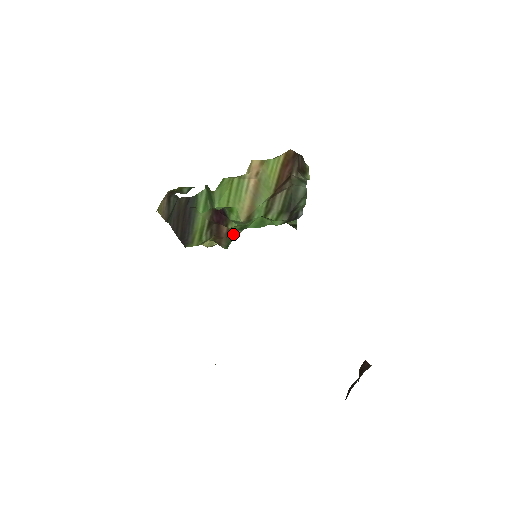
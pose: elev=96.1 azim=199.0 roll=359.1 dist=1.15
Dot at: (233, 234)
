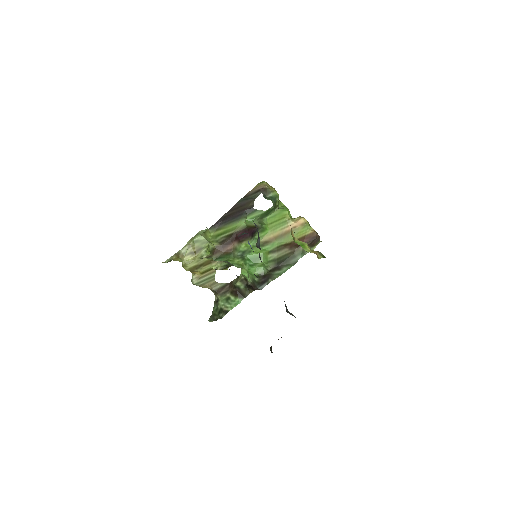
Dot at: (227, 257)
